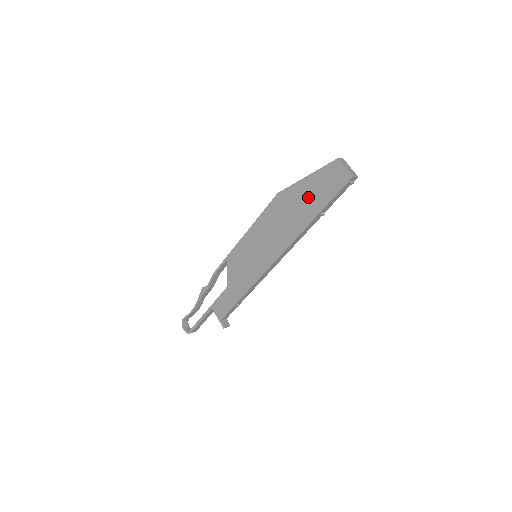
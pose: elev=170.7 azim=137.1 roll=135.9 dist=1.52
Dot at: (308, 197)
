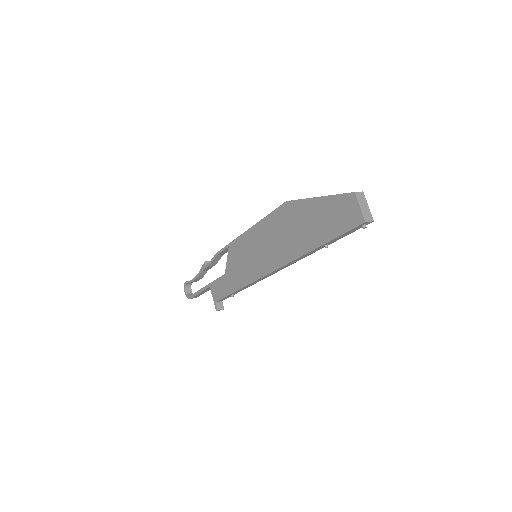
Dot at: (315, 221)
